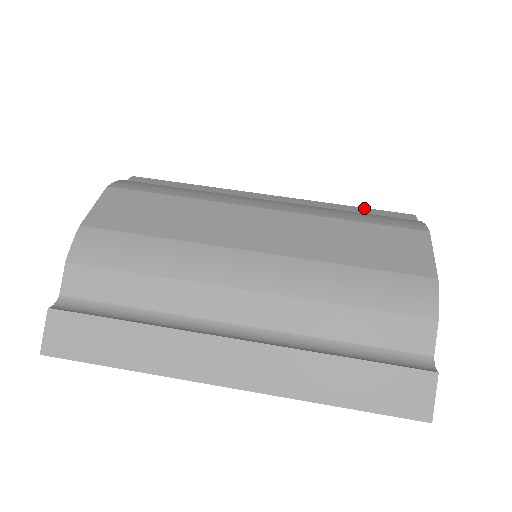
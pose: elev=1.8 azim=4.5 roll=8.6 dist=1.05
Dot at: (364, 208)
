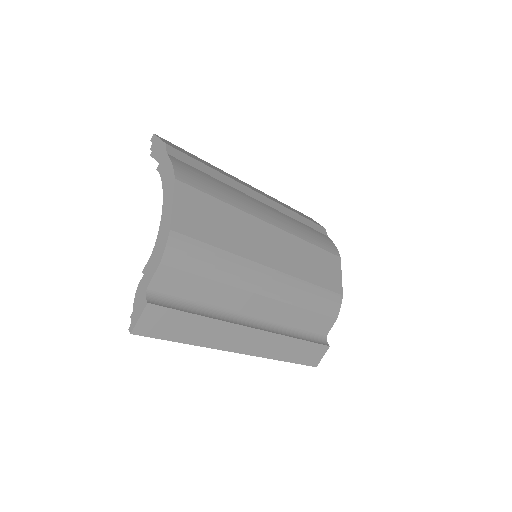
Dot at: (305, 218)
